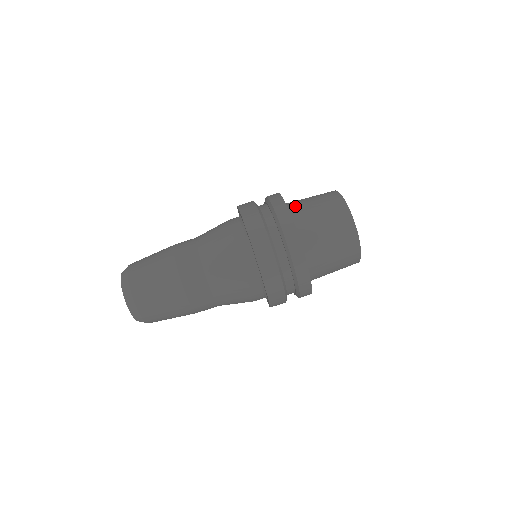
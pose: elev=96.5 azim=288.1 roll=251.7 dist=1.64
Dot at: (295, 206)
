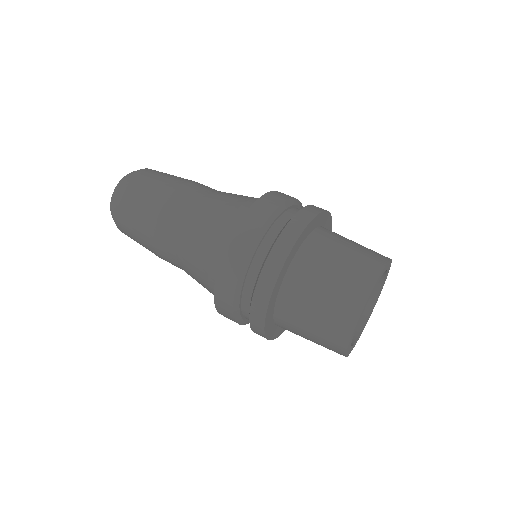
Dot at: (317, 245)
